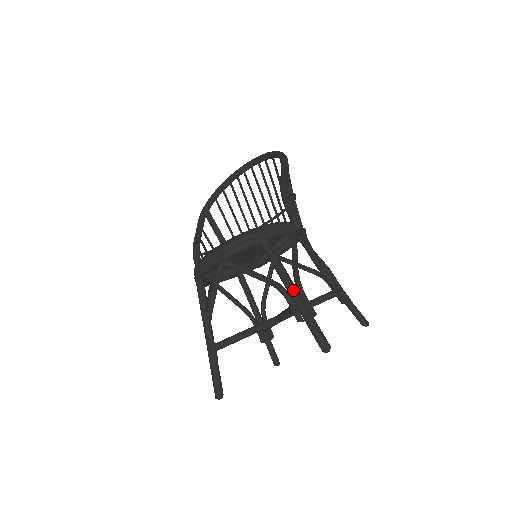
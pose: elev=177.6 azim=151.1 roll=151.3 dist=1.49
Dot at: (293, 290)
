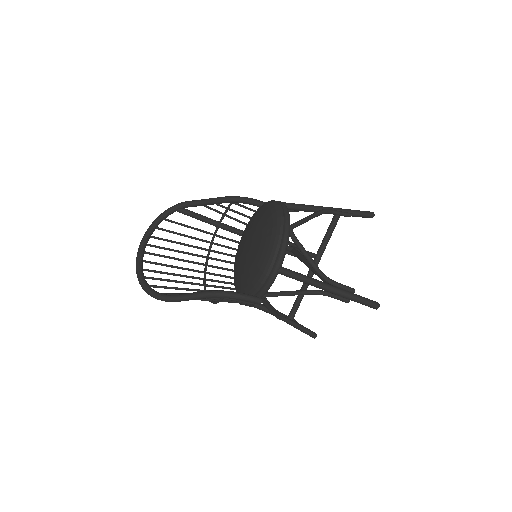
Dot at: (330, 207)
